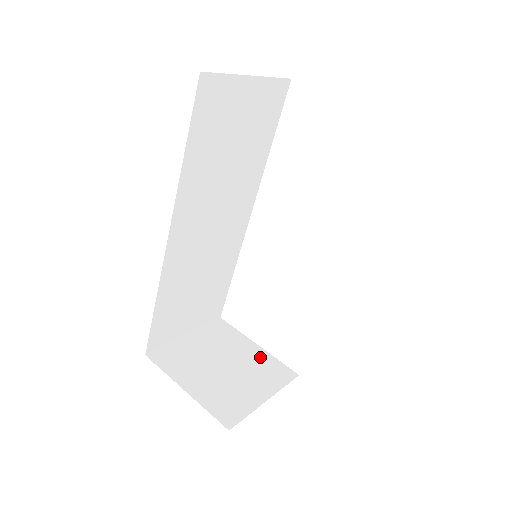
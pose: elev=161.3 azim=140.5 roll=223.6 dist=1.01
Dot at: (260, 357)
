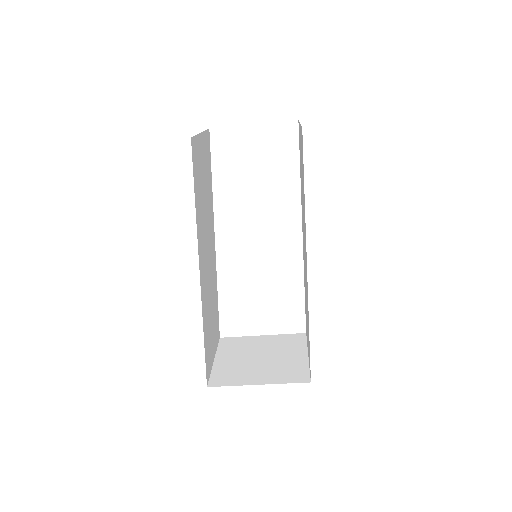
Dot at: (273, 340)
